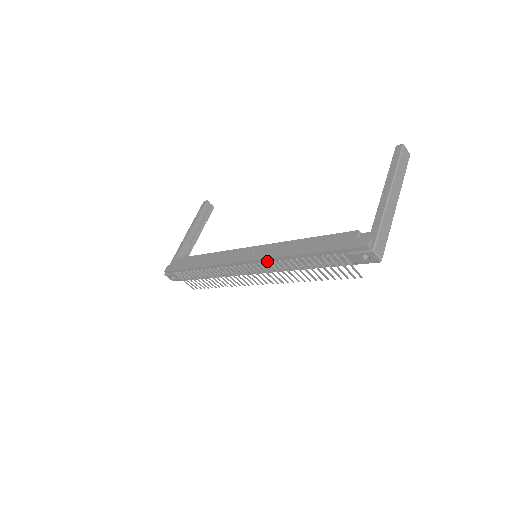
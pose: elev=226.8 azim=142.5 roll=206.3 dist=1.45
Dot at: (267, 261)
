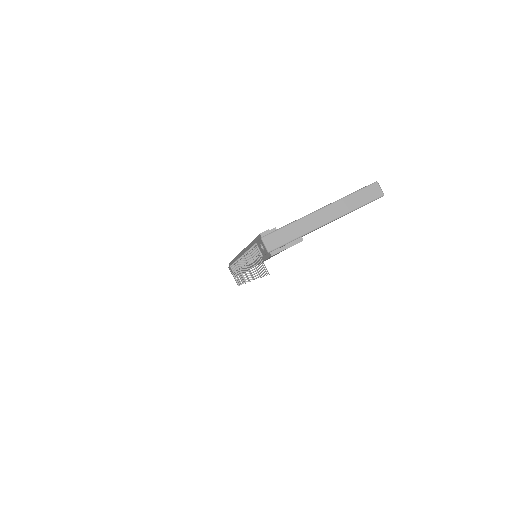
Dot at: occluded
